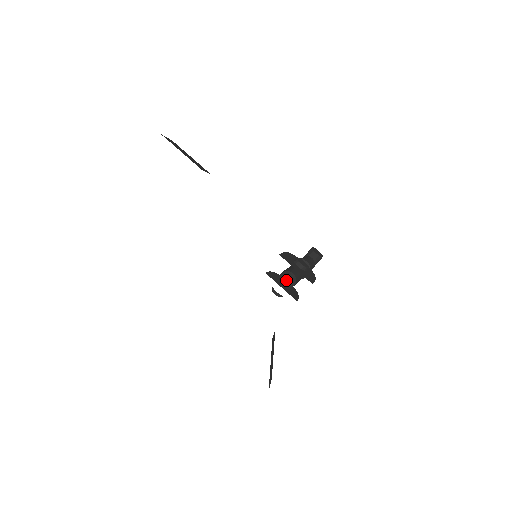
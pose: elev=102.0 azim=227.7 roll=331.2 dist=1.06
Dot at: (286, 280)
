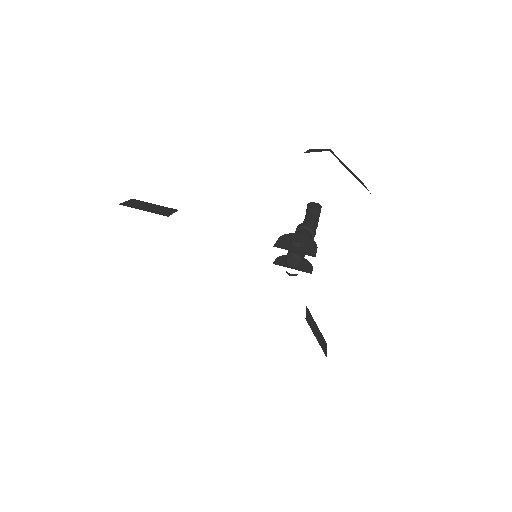
Dot at: (292, 262)
